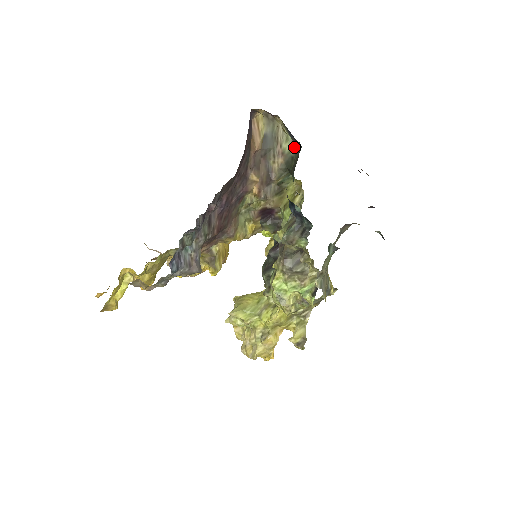
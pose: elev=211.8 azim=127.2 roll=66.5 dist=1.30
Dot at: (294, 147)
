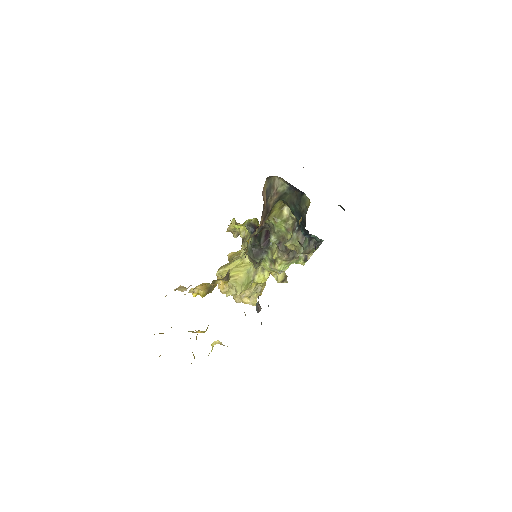
Dot at: (289, 188)
